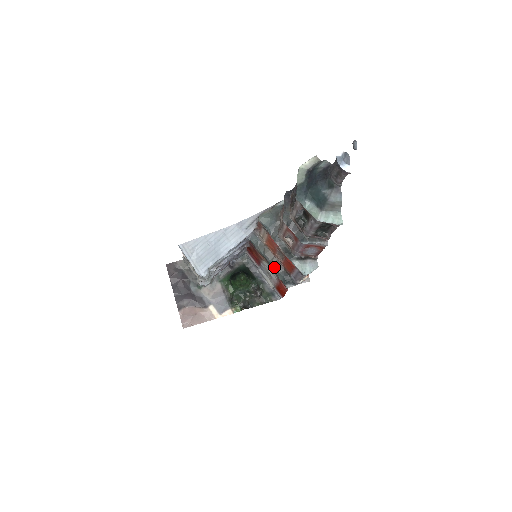
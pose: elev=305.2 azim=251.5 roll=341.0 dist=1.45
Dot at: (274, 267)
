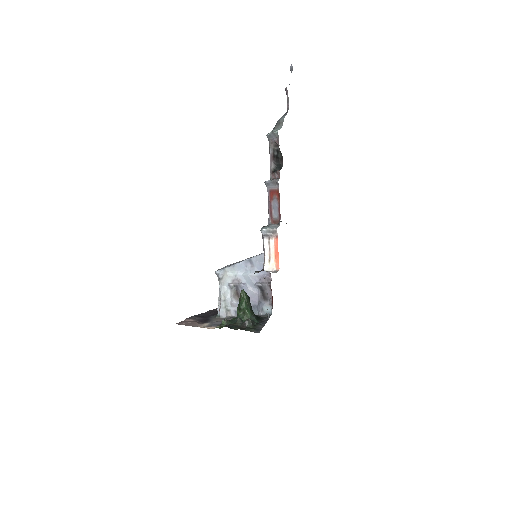
Dot at: occluded
